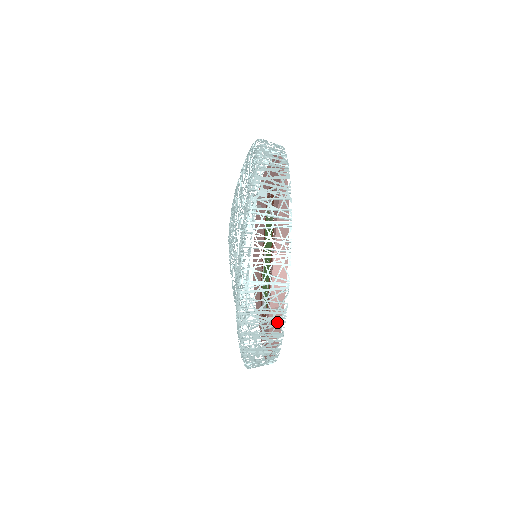
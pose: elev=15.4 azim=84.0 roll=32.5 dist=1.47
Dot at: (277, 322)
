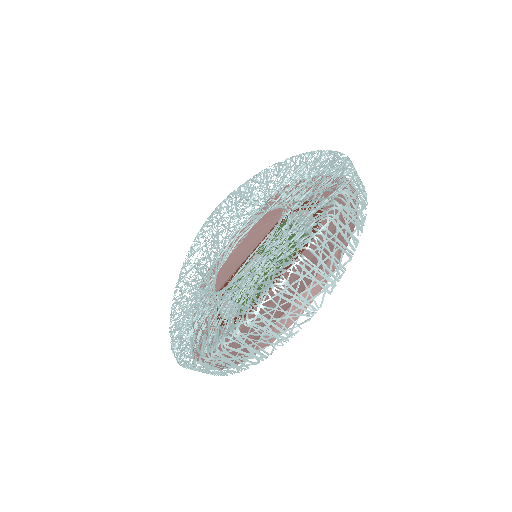
Dot at: (276, 341)
